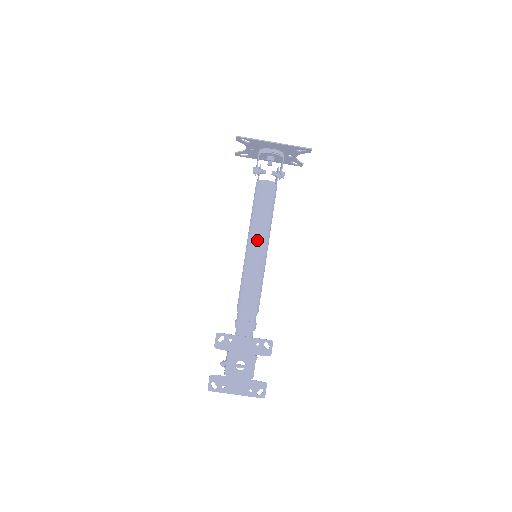
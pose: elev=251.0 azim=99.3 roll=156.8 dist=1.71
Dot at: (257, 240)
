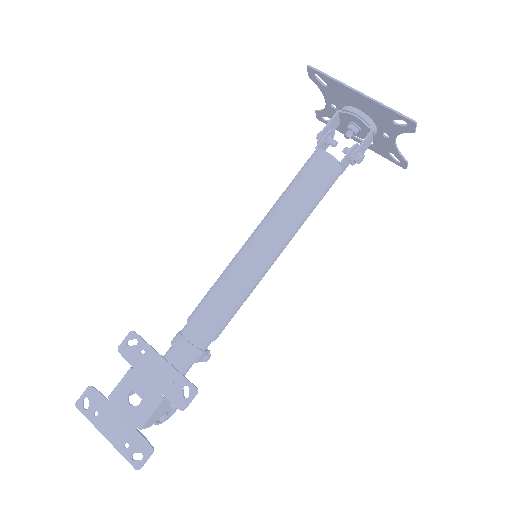
Dot at: (265, 231)
